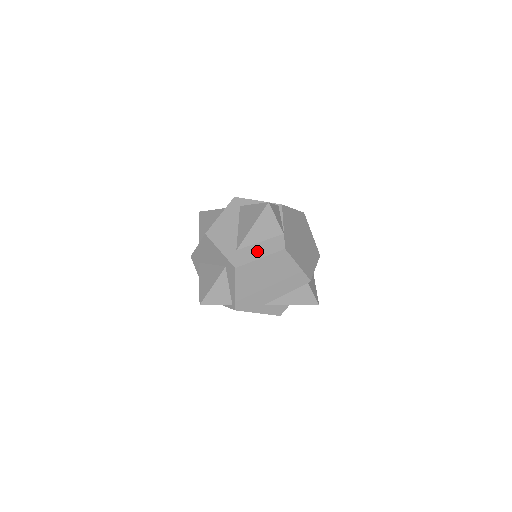
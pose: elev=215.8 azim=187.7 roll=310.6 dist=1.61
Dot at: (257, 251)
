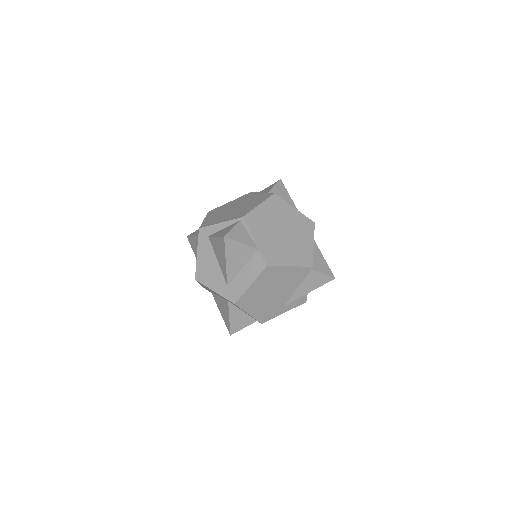
Dot at: (244, 279)
